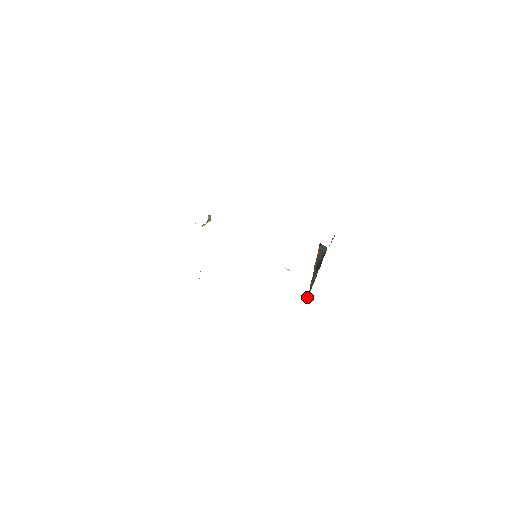
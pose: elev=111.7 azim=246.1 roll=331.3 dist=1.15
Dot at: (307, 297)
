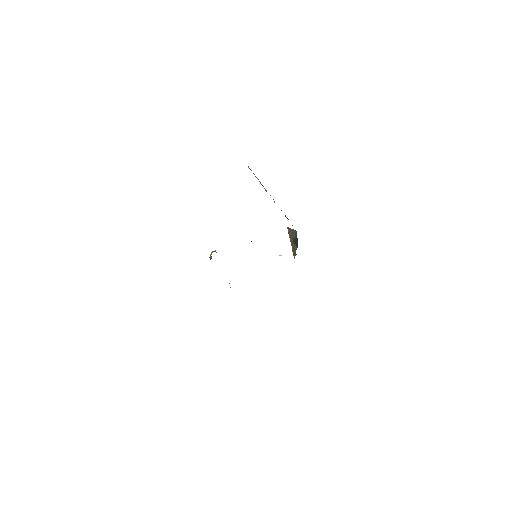
Dot at: (294, 258)
